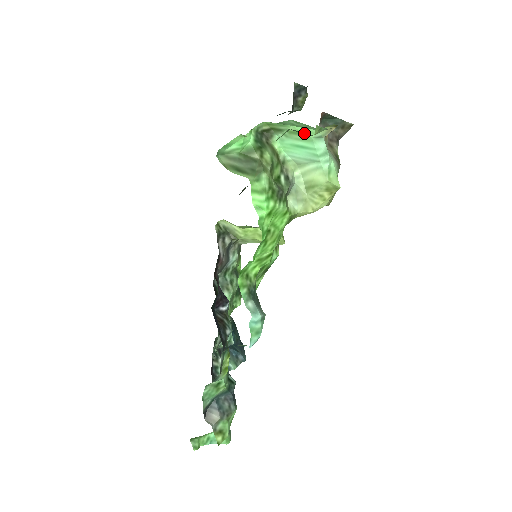
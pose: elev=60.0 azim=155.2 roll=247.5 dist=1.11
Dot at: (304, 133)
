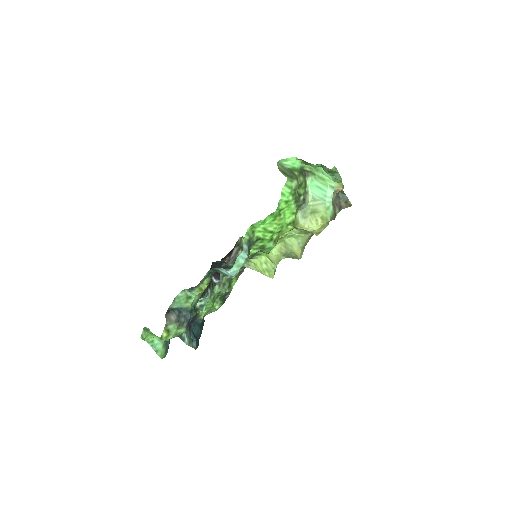
Dot at: (327, 168)
